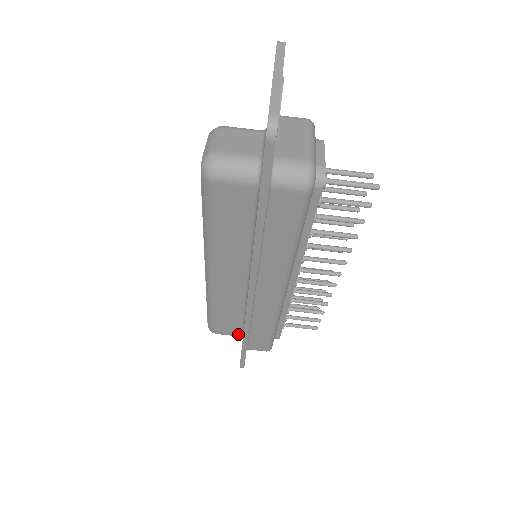
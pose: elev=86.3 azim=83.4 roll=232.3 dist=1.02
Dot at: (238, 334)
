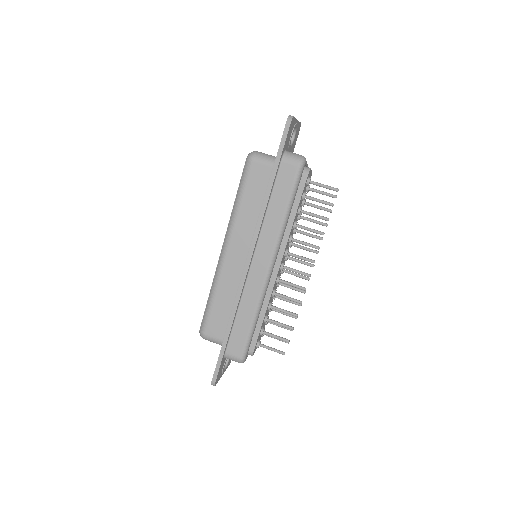
Dot at: (222, 337)
